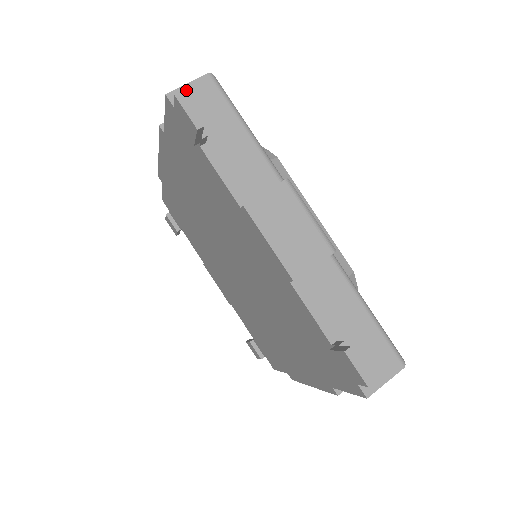
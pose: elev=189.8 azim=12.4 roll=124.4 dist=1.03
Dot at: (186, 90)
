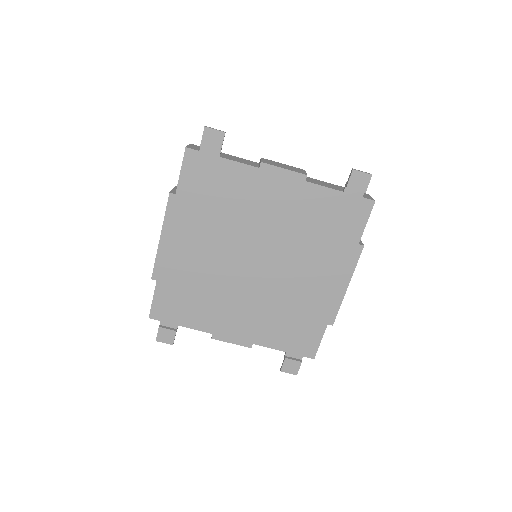
Dot at: (190, 146)
